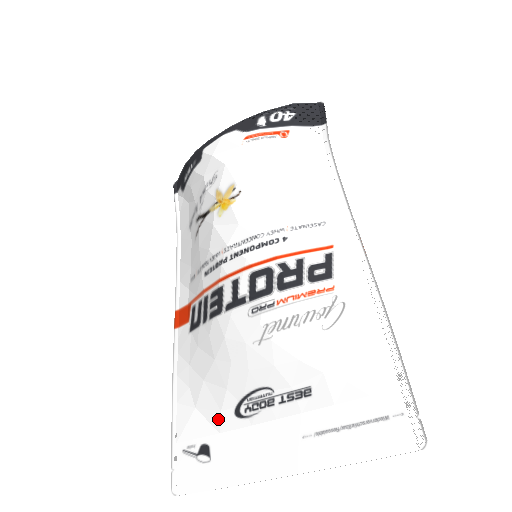
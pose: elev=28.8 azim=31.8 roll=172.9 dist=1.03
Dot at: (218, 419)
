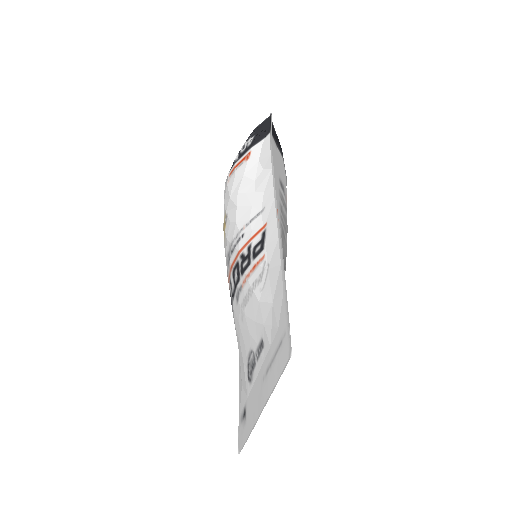
Dot at: (246, 388)
